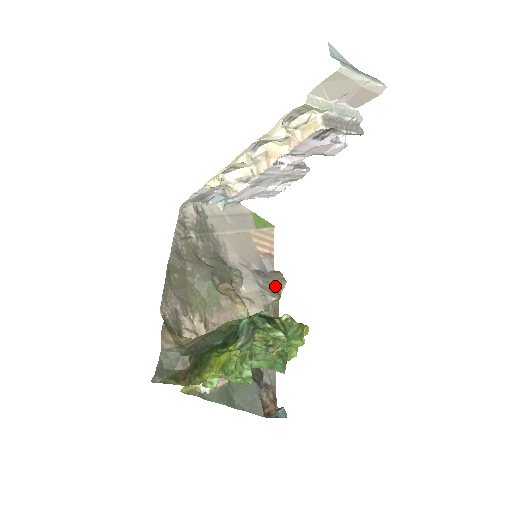
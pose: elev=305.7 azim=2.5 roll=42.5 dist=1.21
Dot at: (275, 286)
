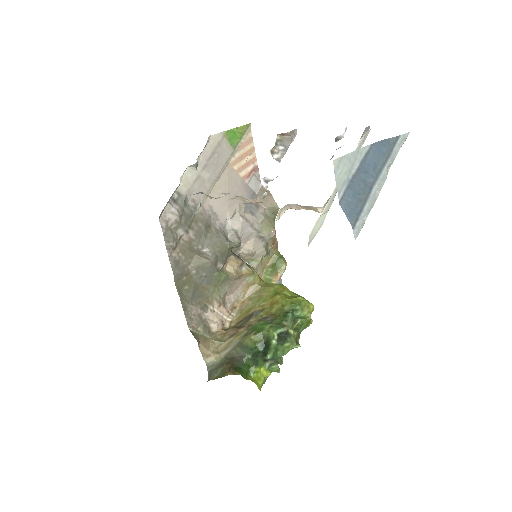
Dot at: (268, 214)
